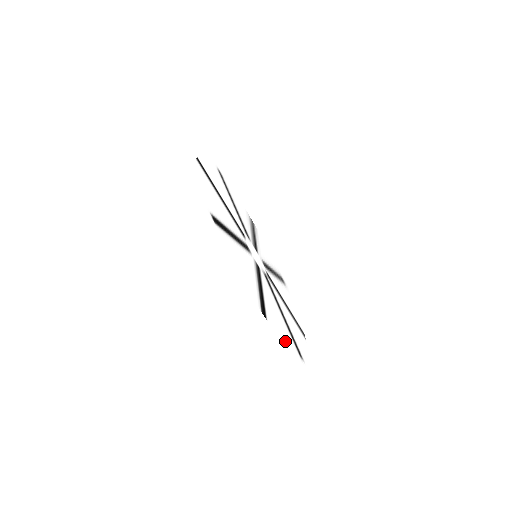
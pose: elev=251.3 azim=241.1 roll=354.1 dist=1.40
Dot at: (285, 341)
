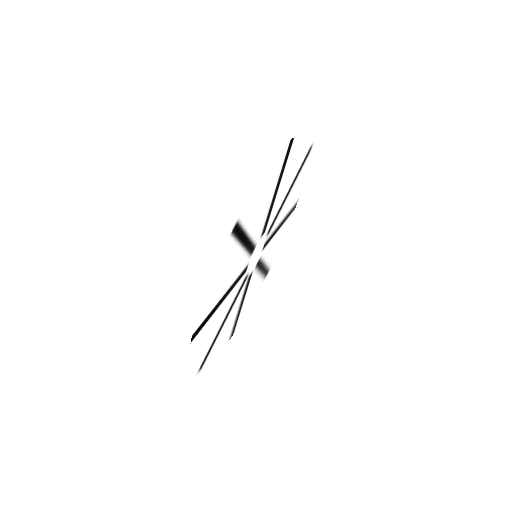
Dot at: (194, 359)
